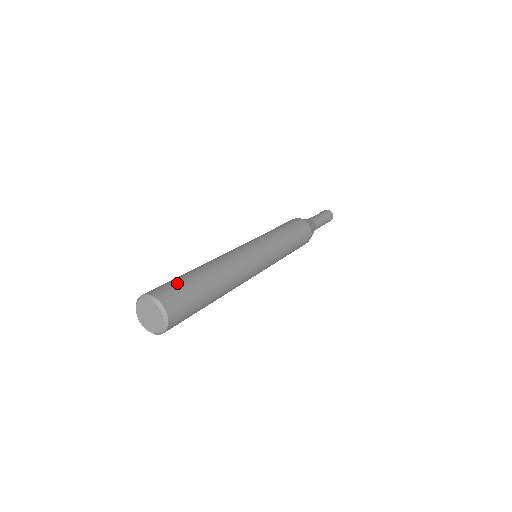
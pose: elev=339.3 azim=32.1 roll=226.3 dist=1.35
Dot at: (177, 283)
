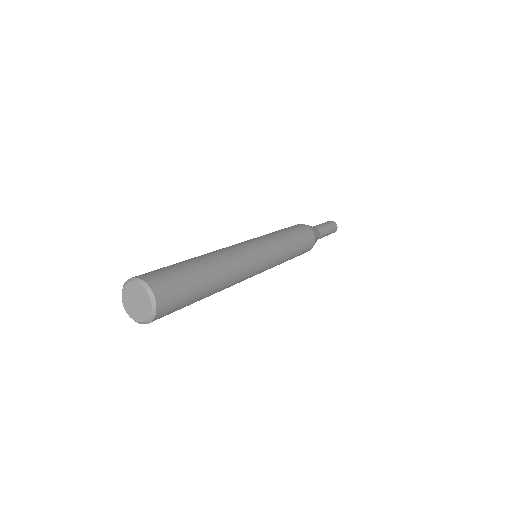
Dot at: (167, 269)
